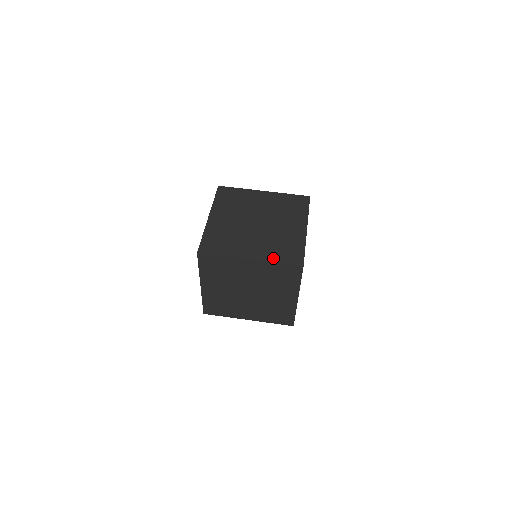
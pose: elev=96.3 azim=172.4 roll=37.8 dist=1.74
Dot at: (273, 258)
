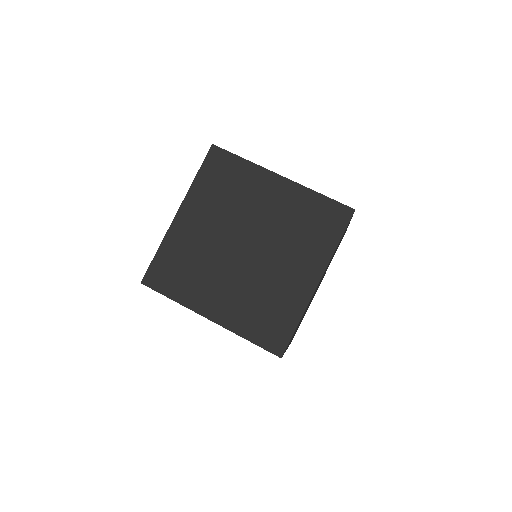
Dot at: (243, 328)
